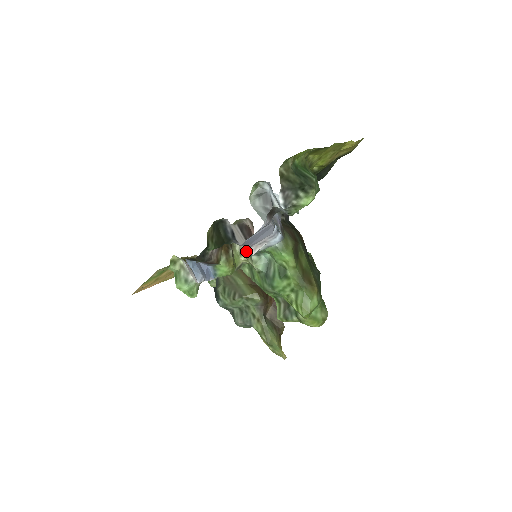
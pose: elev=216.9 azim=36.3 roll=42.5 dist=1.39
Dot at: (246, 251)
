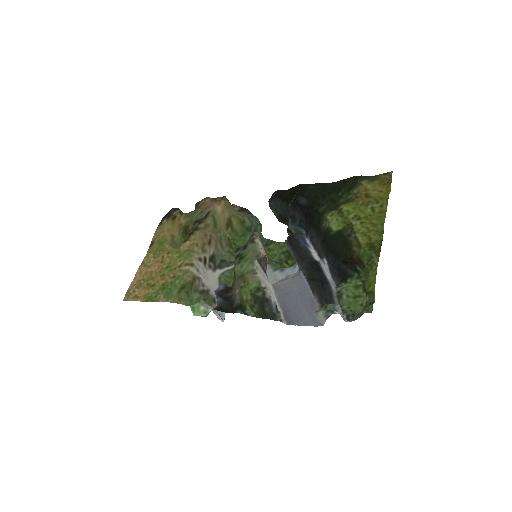
Dot at: occluded
